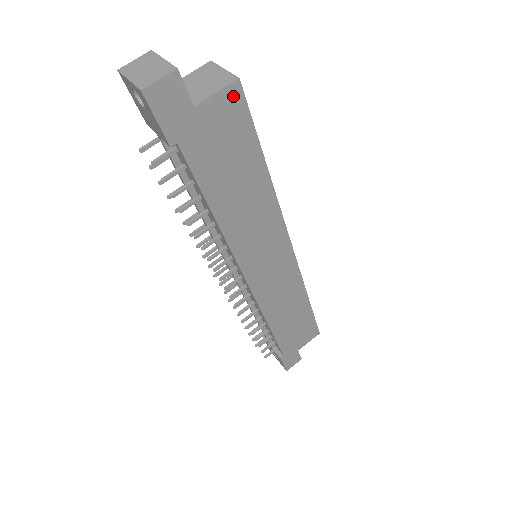
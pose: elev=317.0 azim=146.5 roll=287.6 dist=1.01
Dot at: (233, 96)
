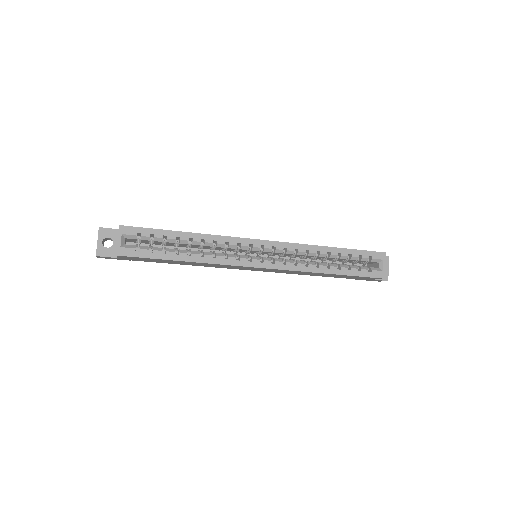
Dot at: occluded
